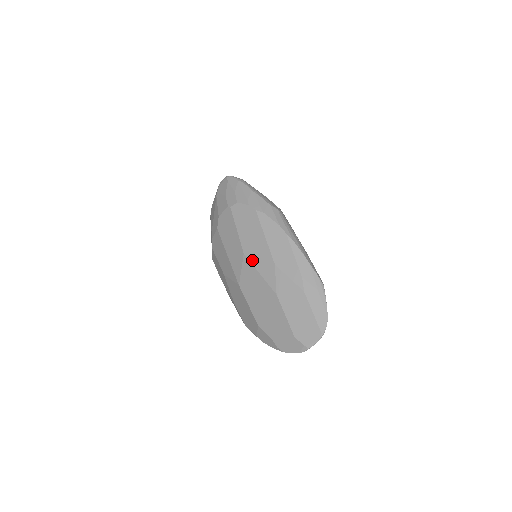
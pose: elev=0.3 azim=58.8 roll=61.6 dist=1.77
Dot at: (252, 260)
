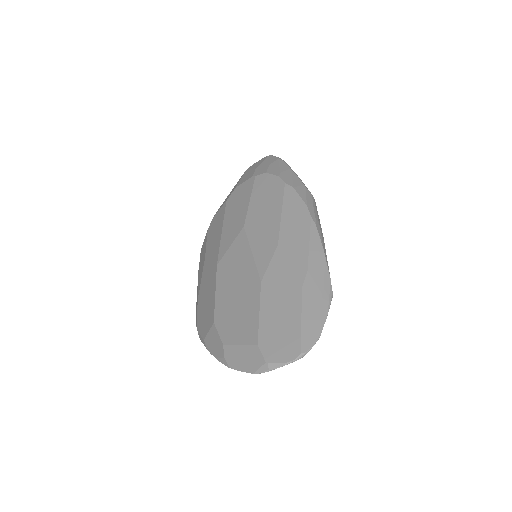
Dot at: (250, 235)
